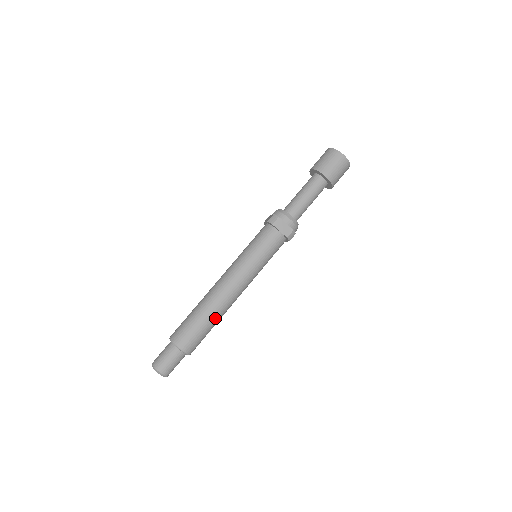
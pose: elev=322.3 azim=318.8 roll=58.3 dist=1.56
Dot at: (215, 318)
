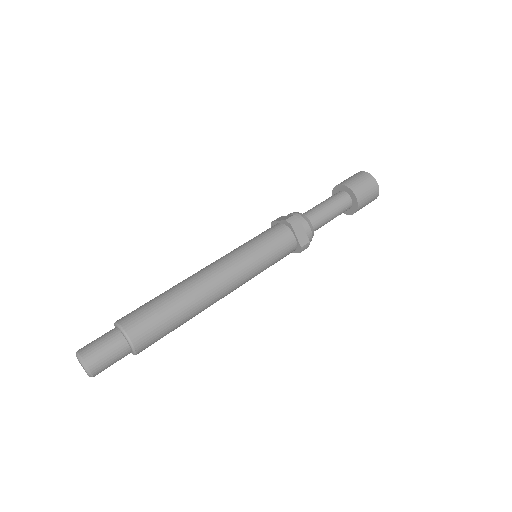
Dot at: (189, 315)
